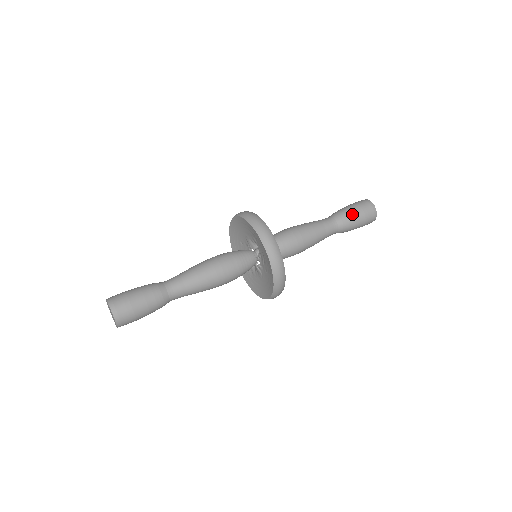
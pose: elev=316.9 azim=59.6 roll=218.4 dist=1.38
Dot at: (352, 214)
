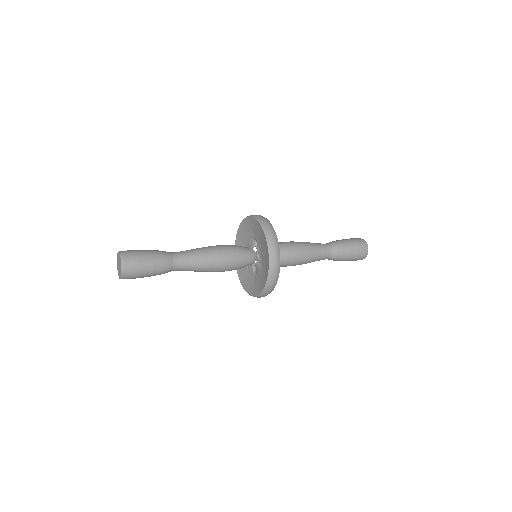
Dot at: (343, 240)
